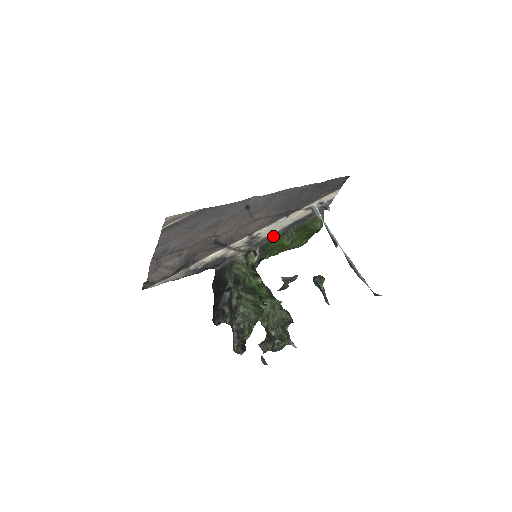
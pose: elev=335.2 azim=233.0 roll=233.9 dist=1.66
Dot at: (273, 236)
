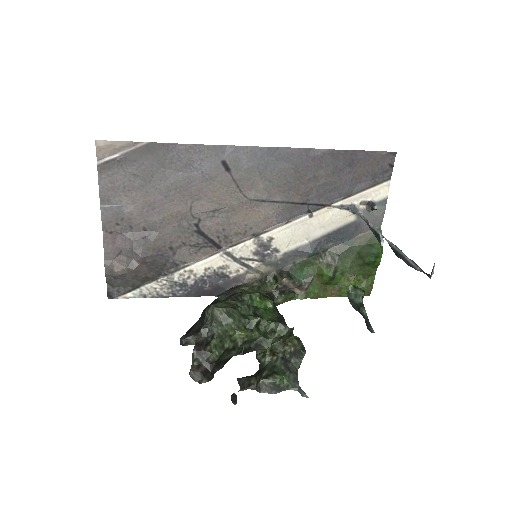
Dot at: (300, 254)
